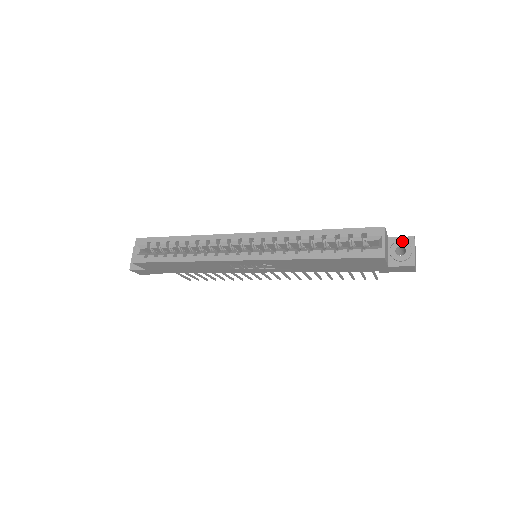
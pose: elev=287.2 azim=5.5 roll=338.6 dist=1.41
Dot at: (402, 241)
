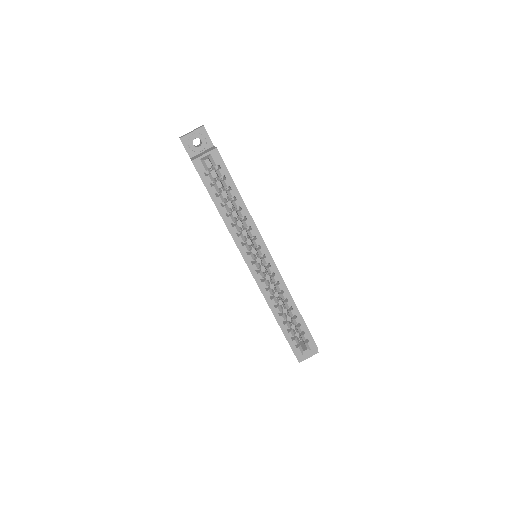
Dot at: occluded
